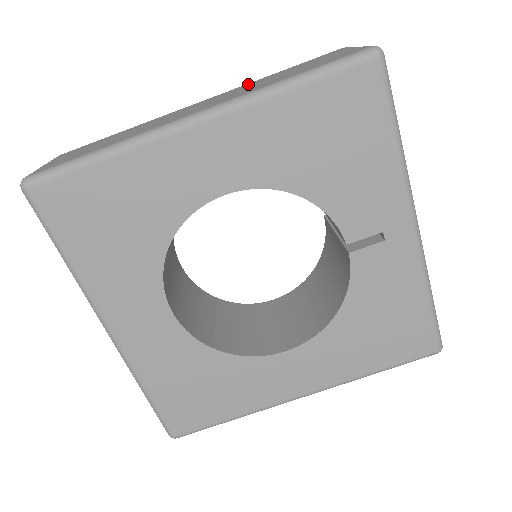
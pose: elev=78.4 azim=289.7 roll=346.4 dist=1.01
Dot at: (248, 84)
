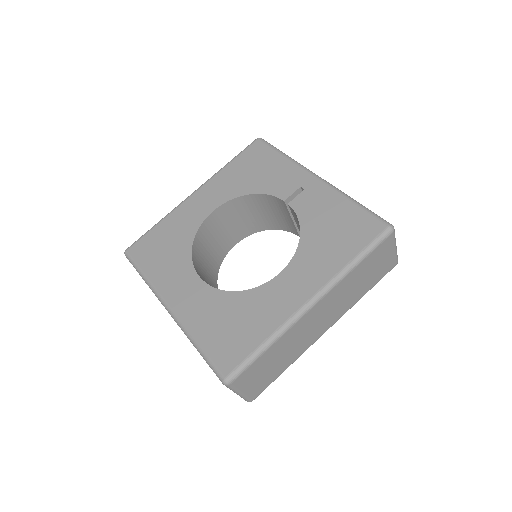
Dot at: occluded
